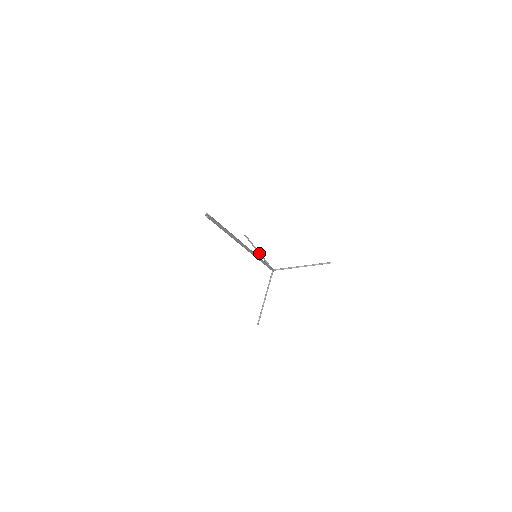
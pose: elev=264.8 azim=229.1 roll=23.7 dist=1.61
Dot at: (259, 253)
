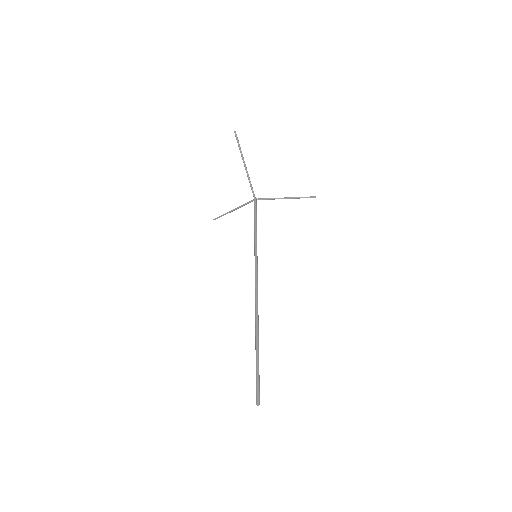
Dot at: (246, 170)
